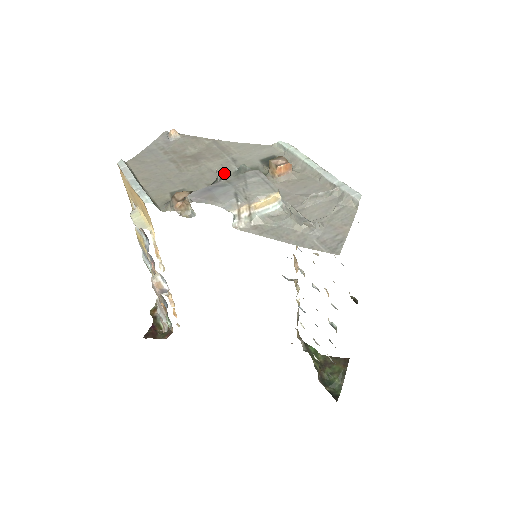
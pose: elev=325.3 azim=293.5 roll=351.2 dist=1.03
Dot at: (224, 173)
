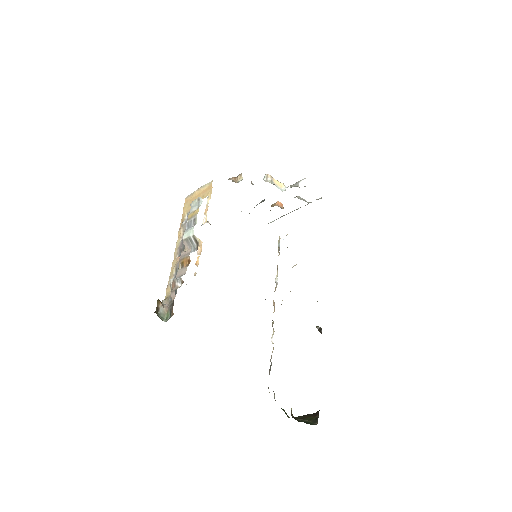
Dot at: occluded
